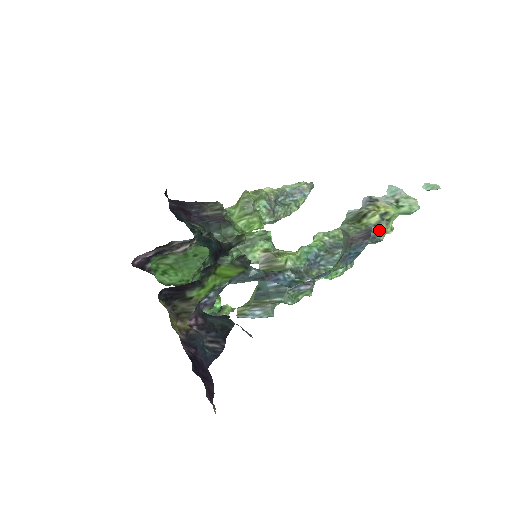
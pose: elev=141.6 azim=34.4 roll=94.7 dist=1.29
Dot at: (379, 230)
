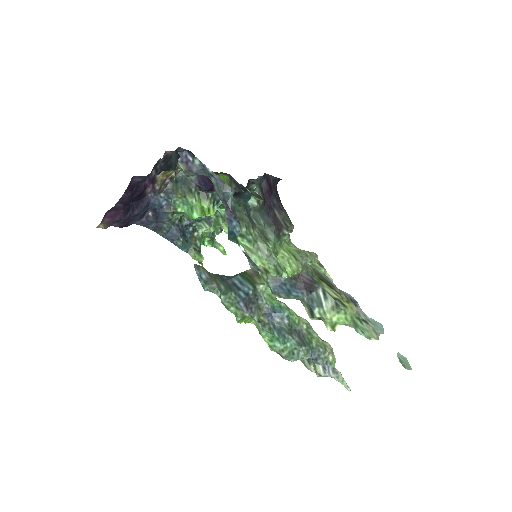
Dot at: (322, 300)
